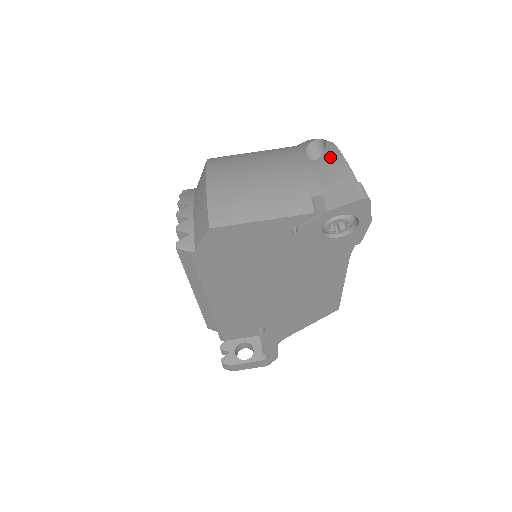
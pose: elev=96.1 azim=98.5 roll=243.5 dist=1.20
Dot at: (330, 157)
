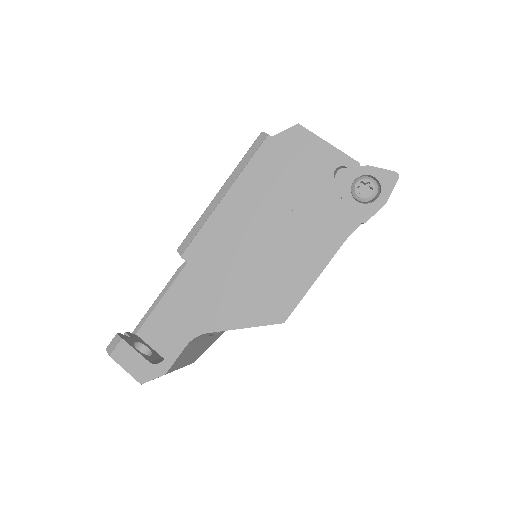
Dot at: occluded
